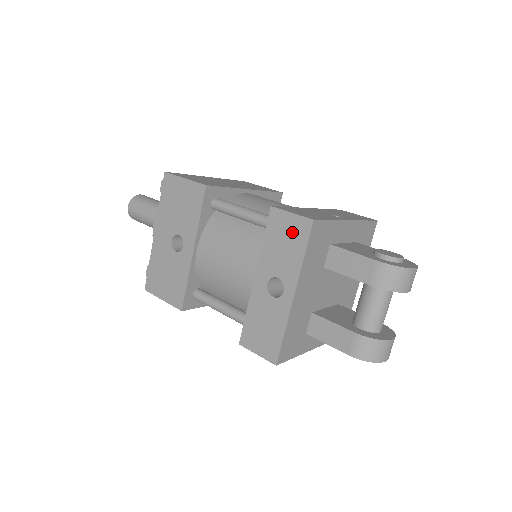
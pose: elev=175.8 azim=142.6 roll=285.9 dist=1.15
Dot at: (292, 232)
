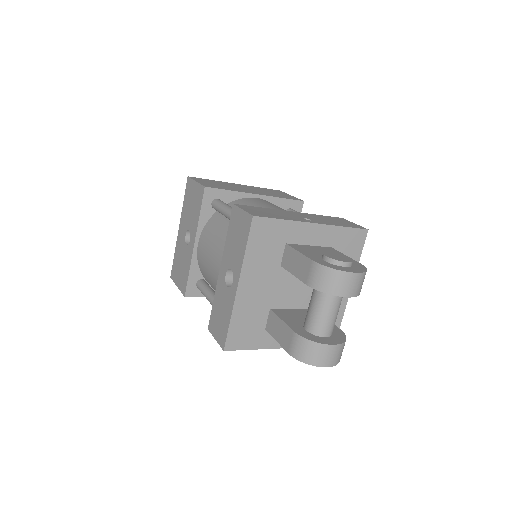
Dot at: (241, 227)
